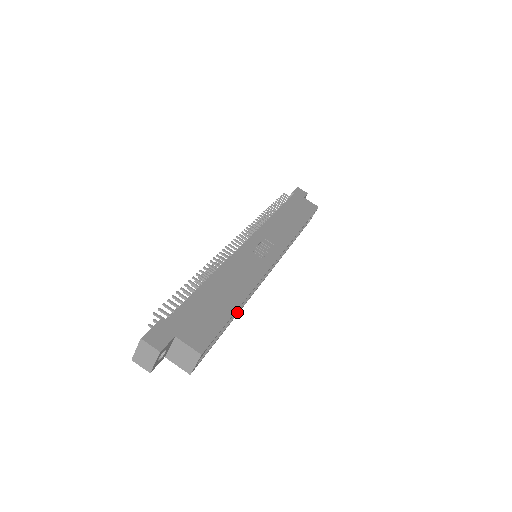
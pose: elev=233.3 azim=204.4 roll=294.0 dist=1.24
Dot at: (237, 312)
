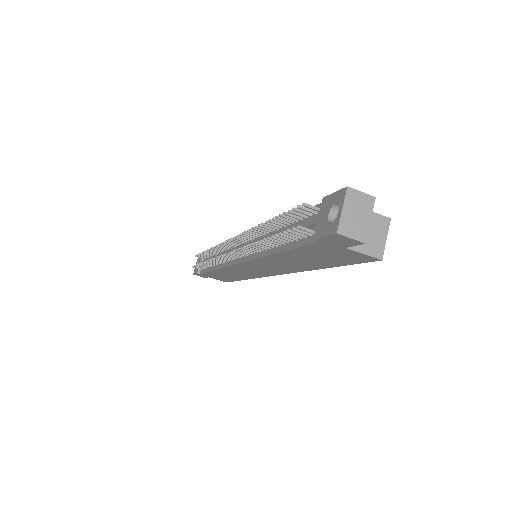
Dot at: occluded
